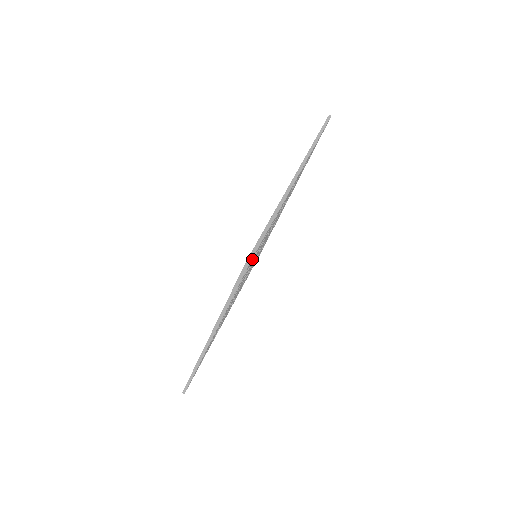
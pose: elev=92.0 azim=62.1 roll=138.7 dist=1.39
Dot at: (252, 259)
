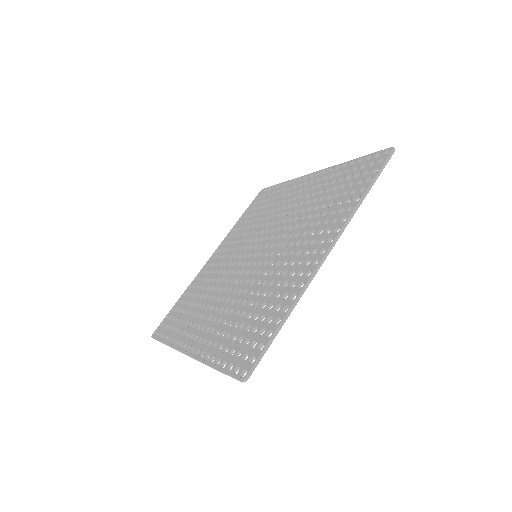
Dot at: (249, 363)
